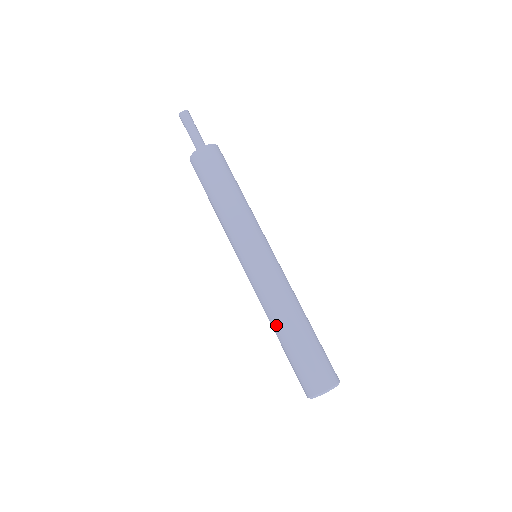
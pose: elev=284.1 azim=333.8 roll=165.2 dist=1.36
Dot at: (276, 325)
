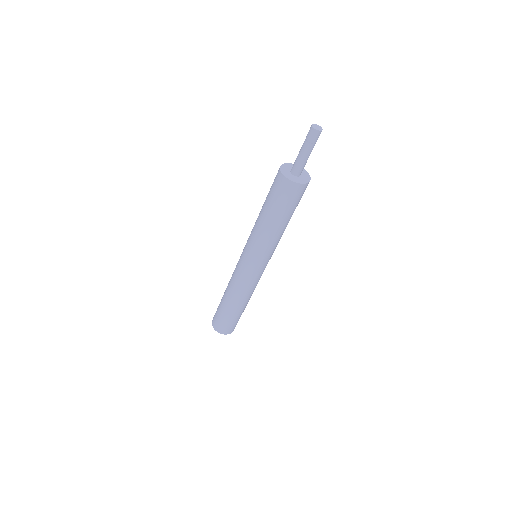
Dot at: occluded
